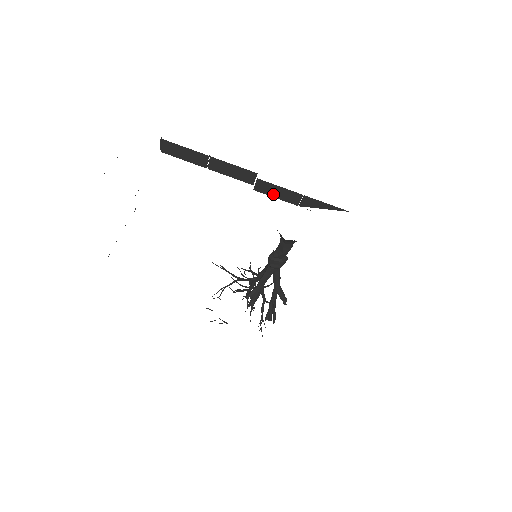
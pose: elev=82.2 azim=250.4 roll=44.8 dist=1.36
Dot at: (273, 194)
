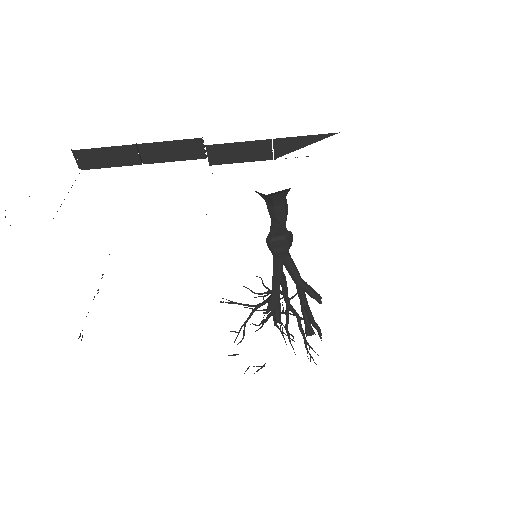
Dot at: (235, 158)
